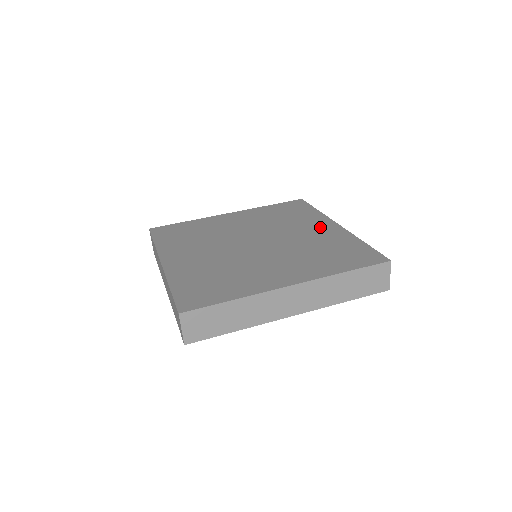
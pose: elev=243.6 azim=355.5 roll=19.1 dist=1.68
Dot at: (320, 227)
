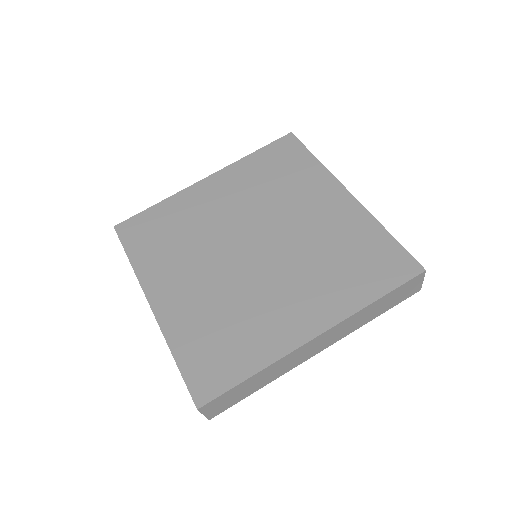
Dot at: (327, 201)
